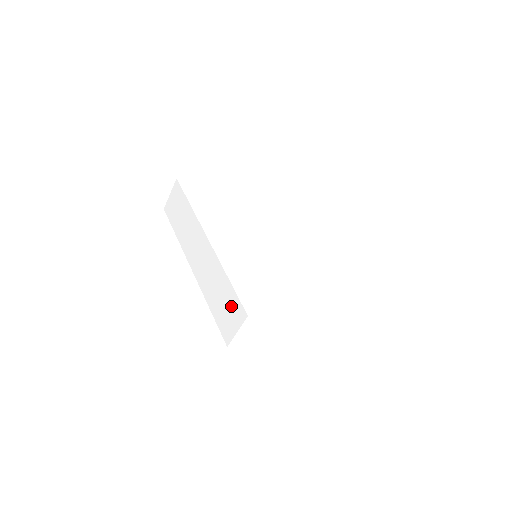
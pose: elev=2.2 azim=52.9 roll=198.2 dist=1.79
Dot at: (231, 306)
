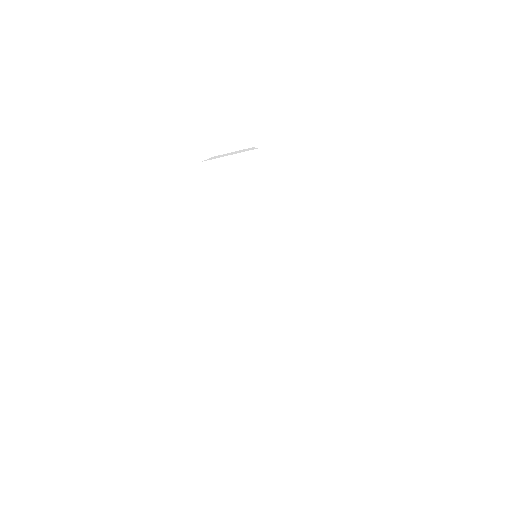
Dot at: (289, 359)
